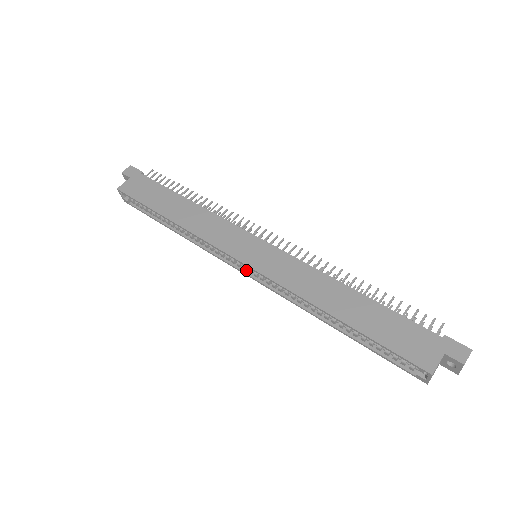
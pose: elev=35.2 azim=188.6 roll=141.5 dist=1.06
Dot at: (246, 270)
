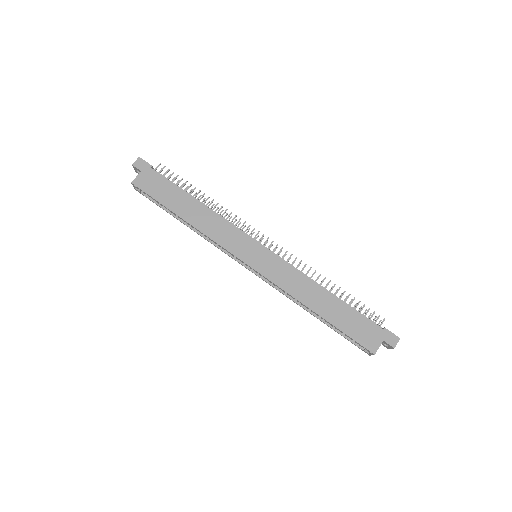
Dot at: (248, 266)
